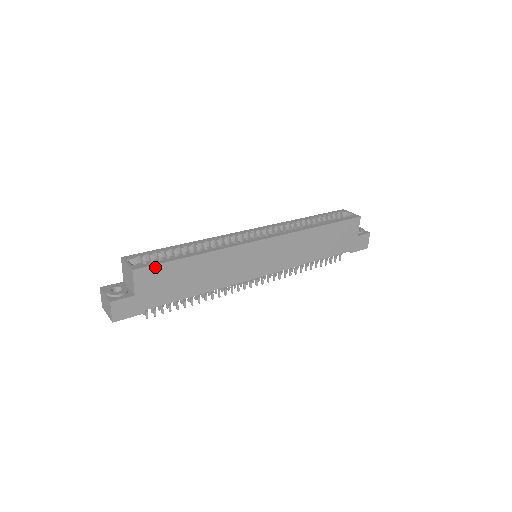
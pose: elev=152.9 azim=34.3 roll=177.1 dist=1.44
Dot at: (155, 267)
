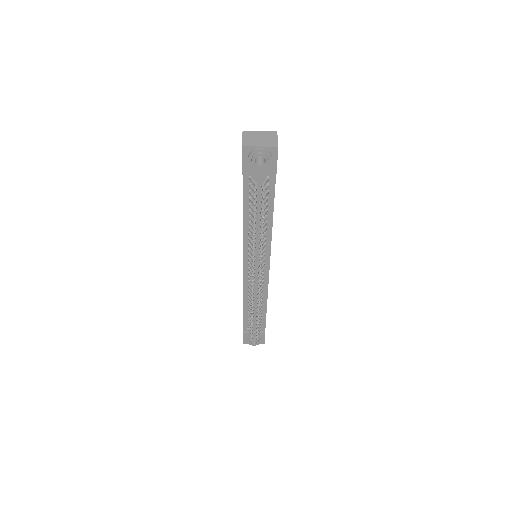
Dot at: occluded
